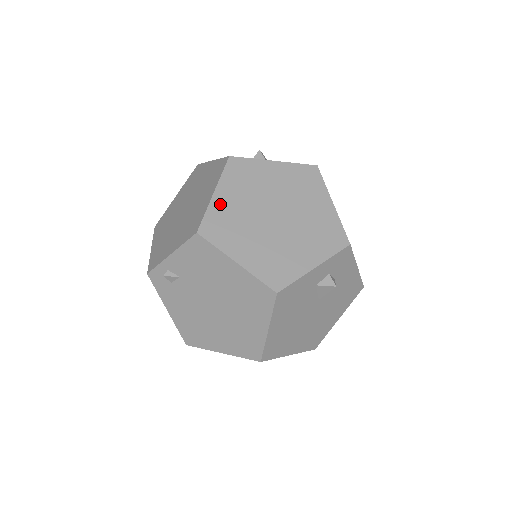
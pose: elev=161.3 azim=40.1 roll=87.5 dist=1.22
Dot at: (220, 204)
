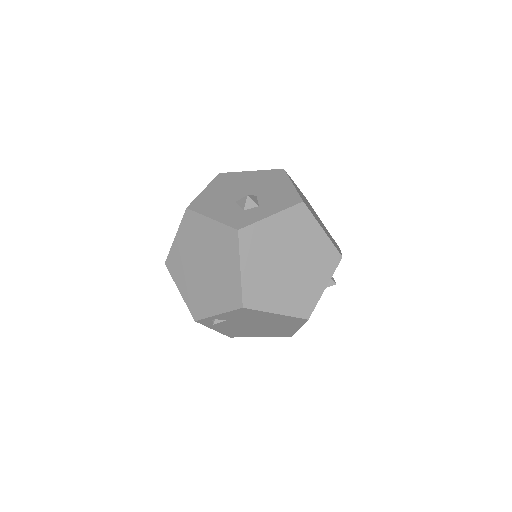
Dot at: (249, 276)
